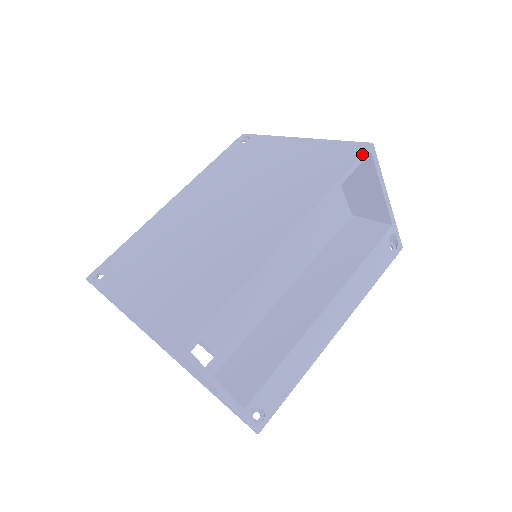
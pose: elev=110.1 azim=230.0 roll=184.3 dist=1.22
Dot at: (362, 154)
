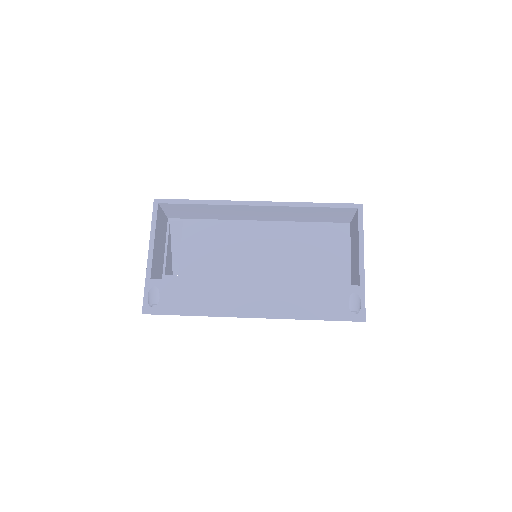
Dot at: (348, 203)
